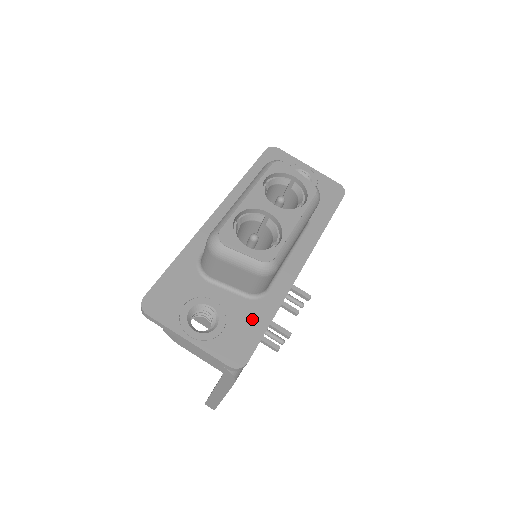
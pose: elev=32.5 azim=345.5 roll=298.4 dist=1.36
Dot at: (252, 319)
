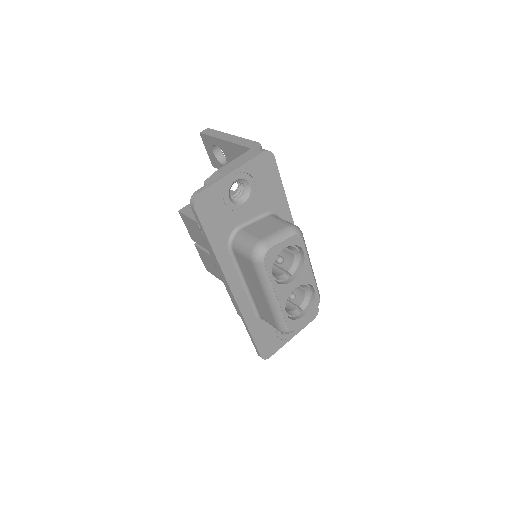
Dot at: occluded
